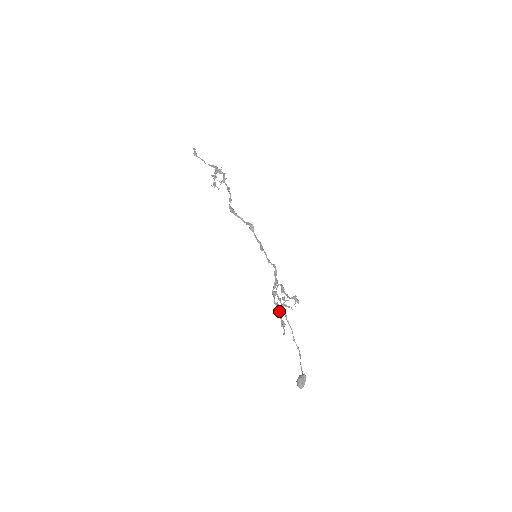
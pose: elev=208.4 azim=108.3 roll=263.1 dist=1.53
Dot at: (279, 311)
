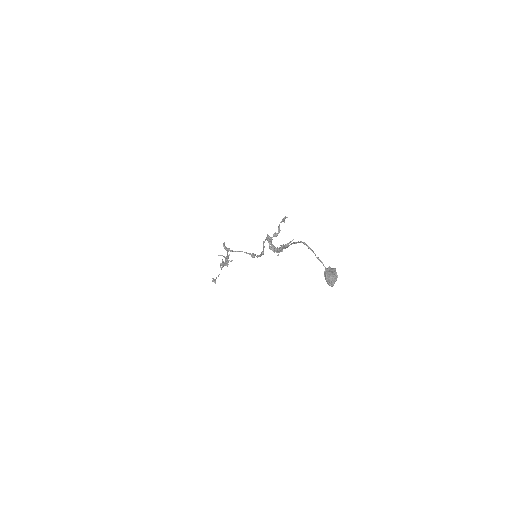
Dot at: (279, 250)
